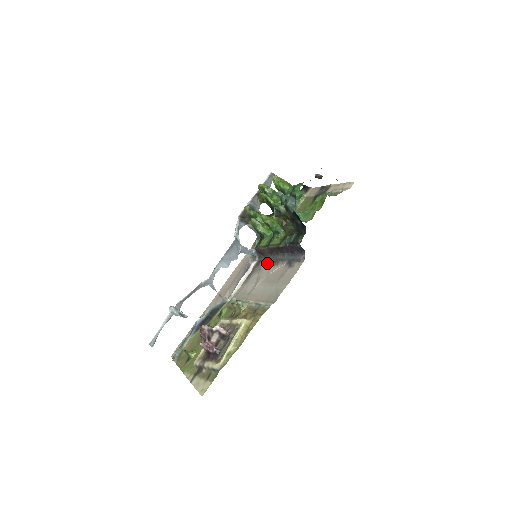
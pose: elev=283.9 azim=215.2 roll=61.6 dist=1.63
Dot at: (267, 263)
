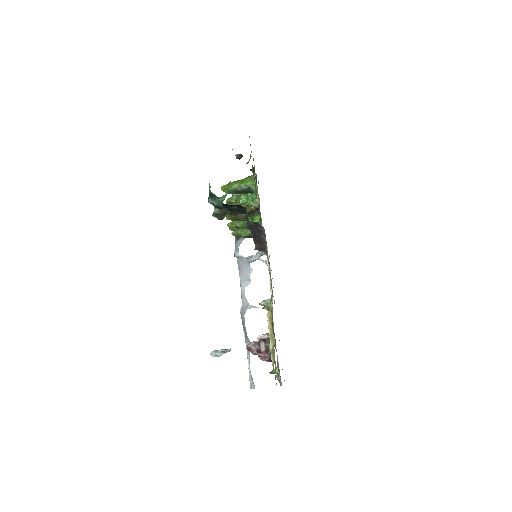
Dot at: occluded
